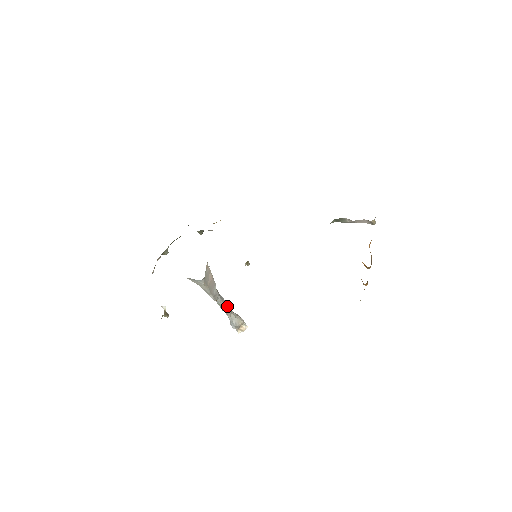
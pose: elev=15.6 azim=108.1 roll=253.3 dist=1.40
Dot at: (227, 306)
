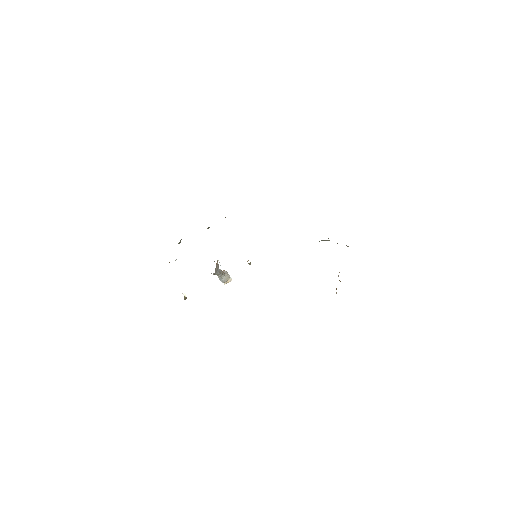
Dot at: (221, 272)
